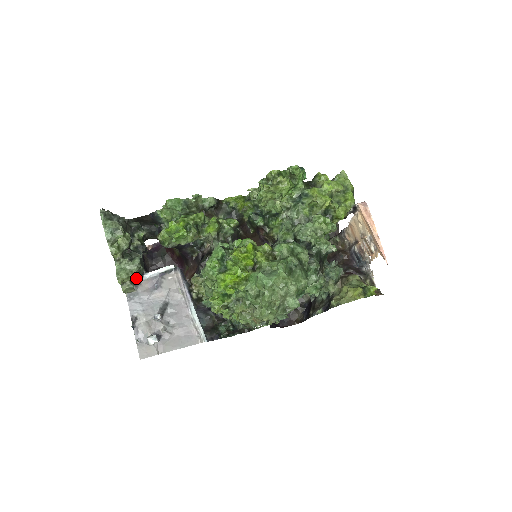
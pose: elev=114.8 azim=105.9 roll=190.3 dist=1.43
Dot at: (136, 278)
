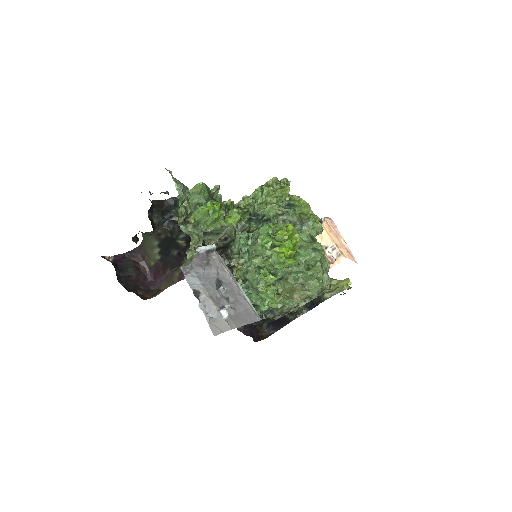
Dot at: (196, 248)
